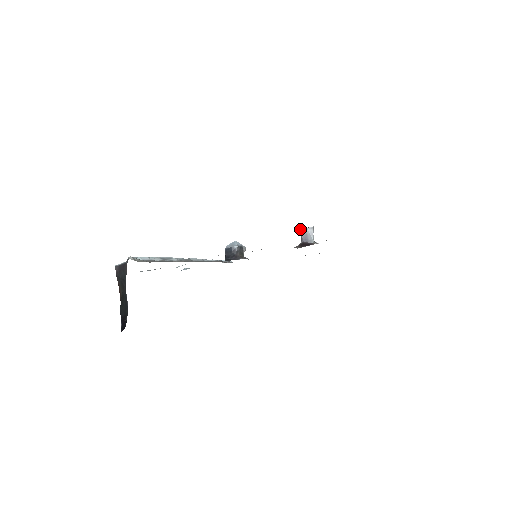
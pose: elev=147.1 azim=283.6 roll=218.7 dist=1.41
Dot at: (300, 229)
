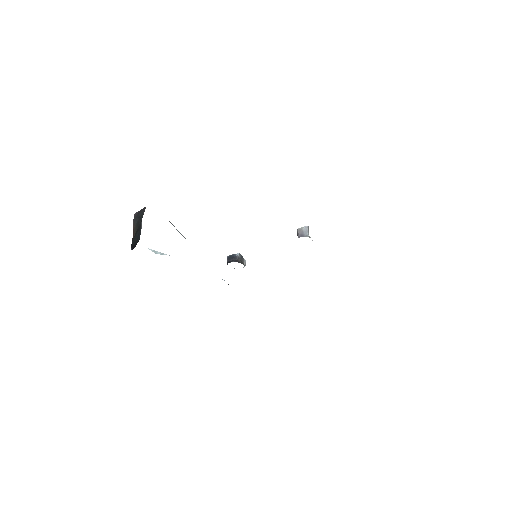
Dot at: (297, 229)
